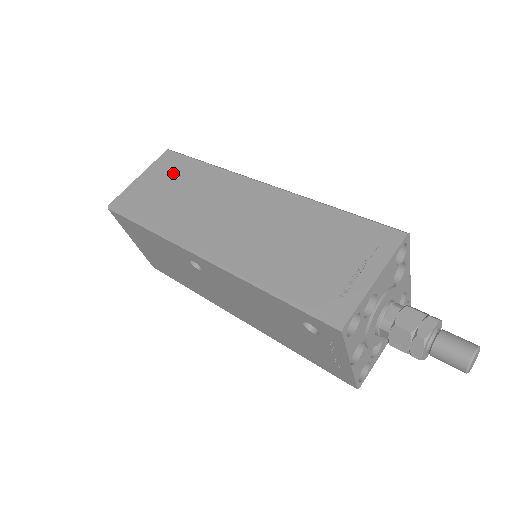
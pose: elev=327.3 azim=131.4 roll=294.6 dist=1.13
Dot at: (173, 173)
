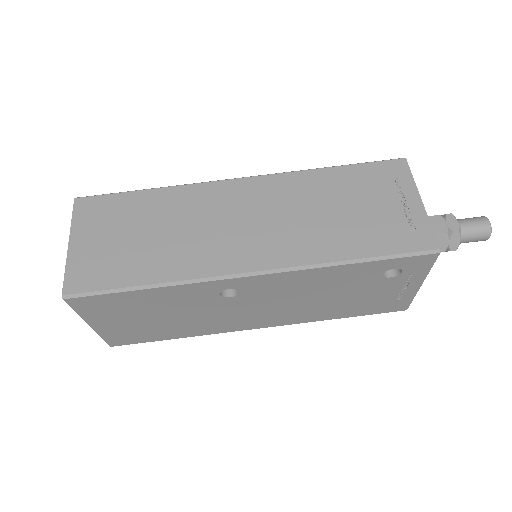
Dot at: (116, 218)
